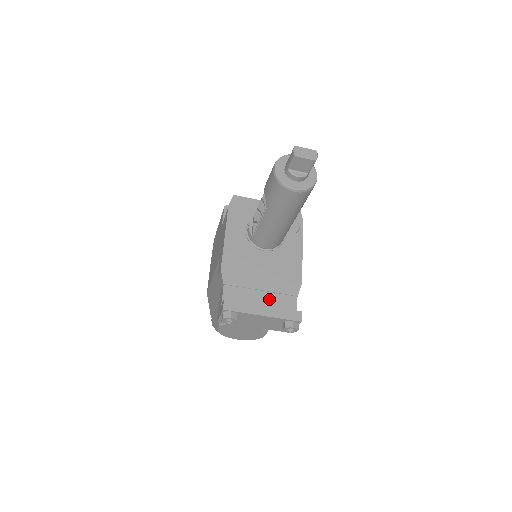
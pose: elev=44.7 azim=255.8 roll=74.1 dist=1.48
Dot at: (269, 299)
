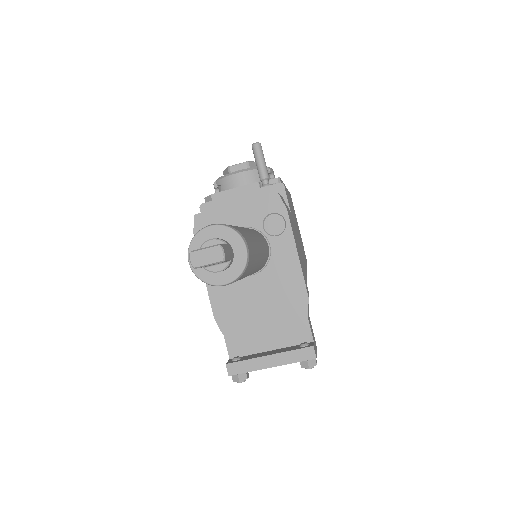
Dot at: (277, 333)
